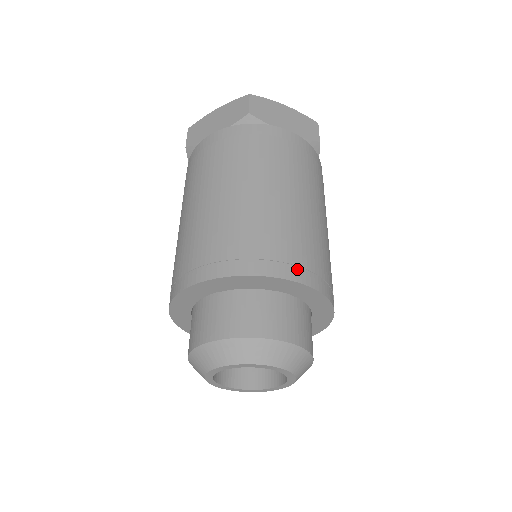
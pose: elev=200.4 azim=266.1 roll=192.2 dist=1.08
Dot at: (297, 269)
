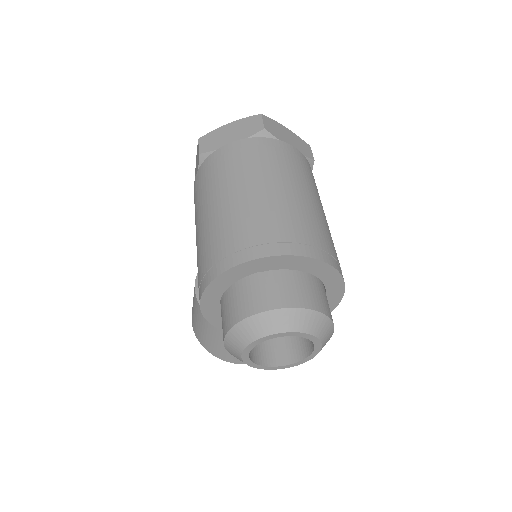
Dot at: (326, 254)
